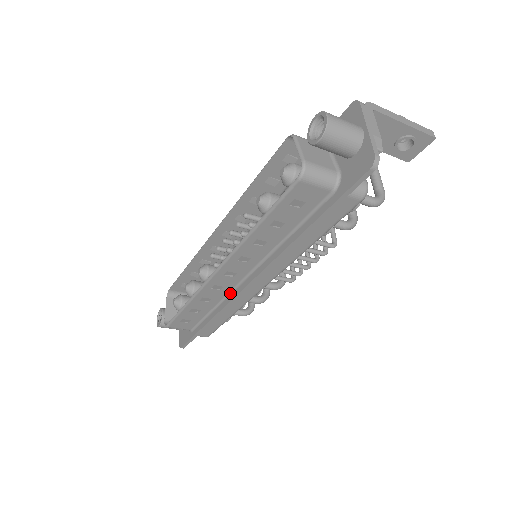
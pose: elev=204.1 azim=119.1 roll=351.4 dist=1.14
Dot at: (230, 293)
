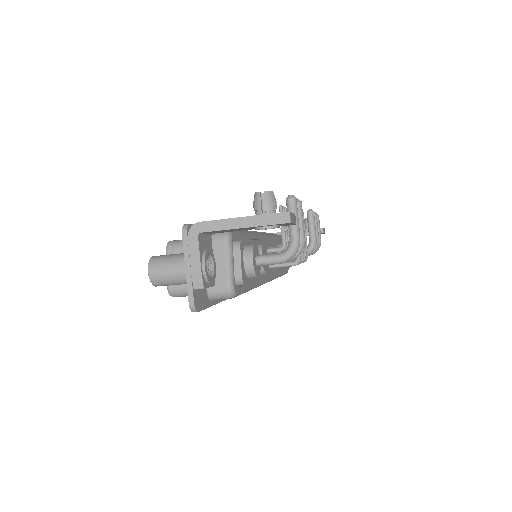
Dot at: occluded
